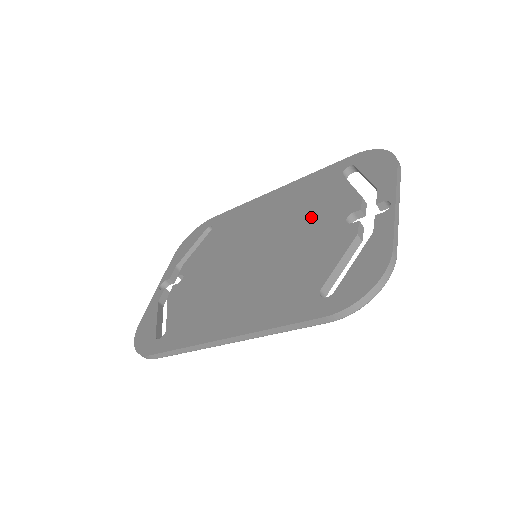
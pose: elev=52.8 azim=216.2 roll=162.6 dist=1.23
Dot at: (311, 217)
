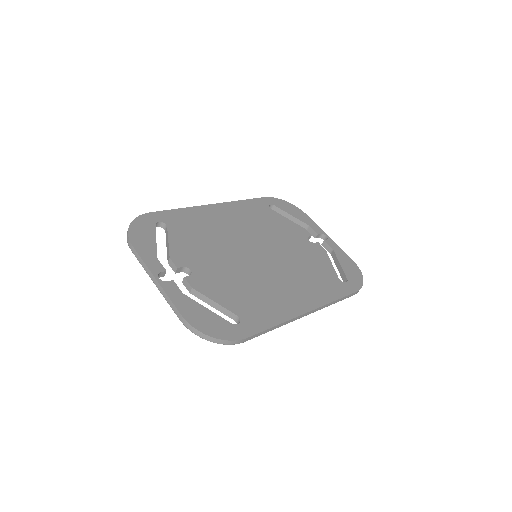
Dot at: (281, 234)
